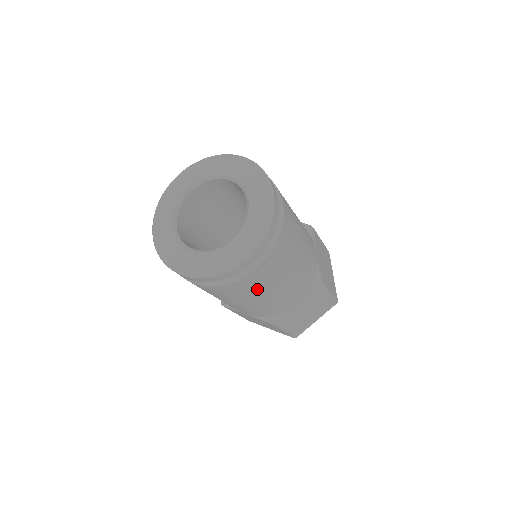
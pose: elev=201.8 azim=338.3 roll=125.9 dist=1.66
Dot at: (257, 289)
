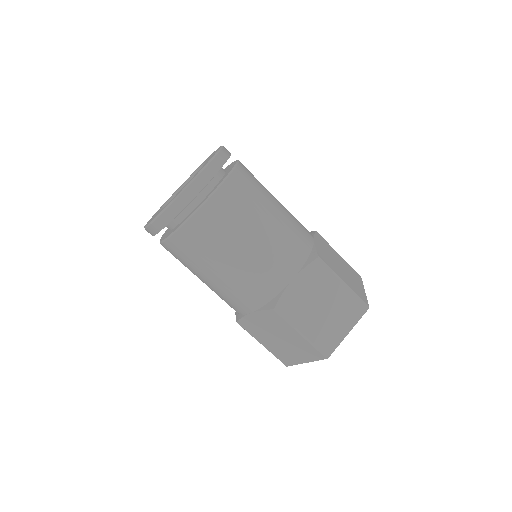
Dot at: (224, 235)
